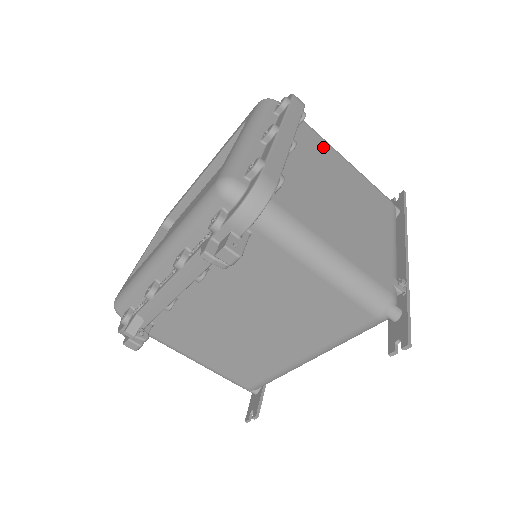
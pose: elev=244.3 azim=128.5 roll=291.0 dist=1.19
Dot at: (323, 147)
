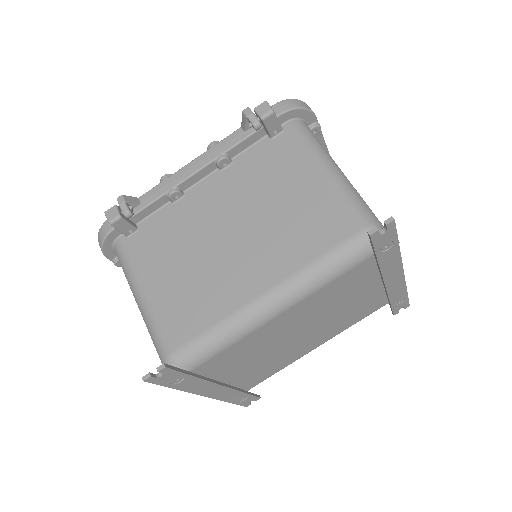
Dot at: occluded
